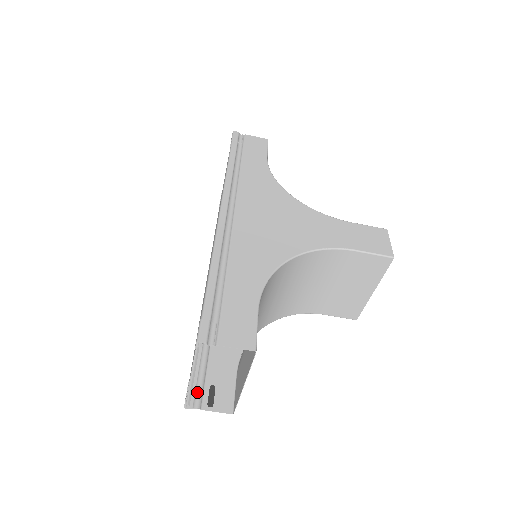
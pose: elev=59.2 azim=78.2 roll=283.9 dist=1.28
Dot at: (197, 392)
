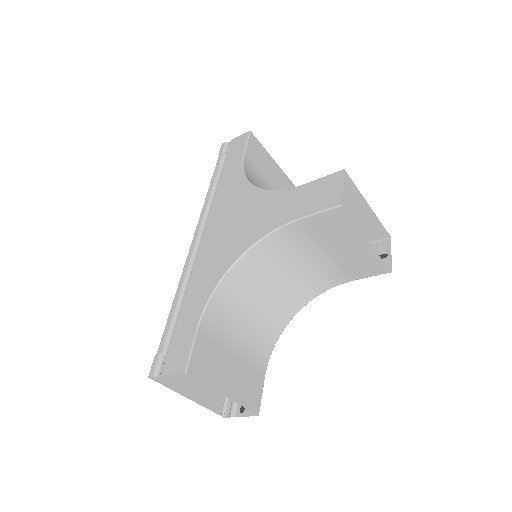
Dot at: (232, 401)
